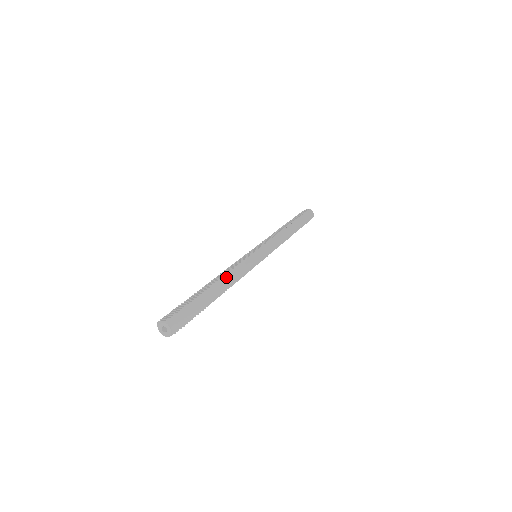
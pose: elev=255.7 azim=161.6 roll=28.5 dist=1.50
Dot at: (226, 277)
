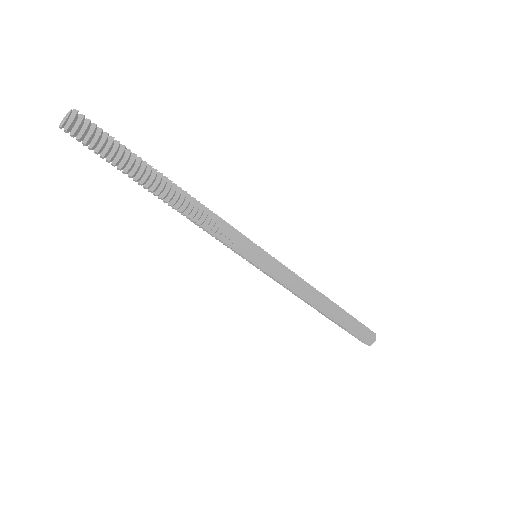
Dot at: (193, 200)
